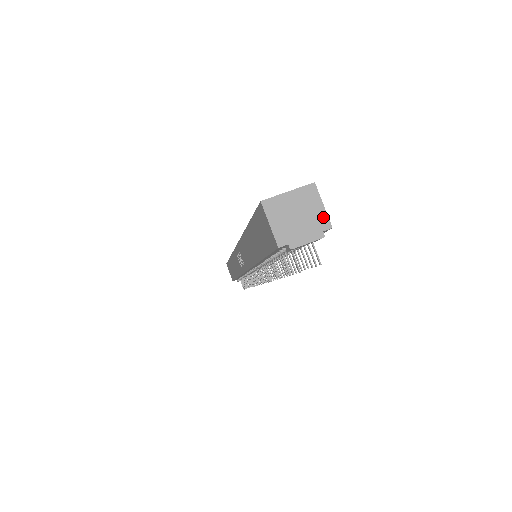
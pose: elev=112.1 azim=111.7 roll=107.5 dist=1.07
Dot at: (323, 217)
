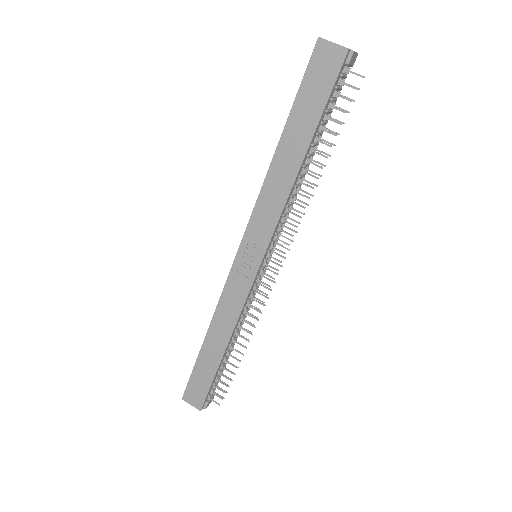
Dot at: occluded
